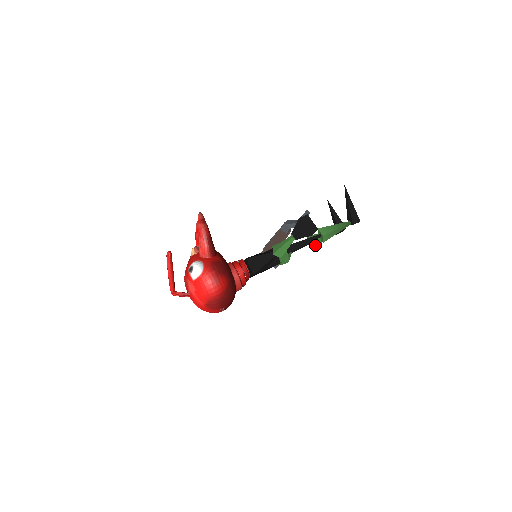
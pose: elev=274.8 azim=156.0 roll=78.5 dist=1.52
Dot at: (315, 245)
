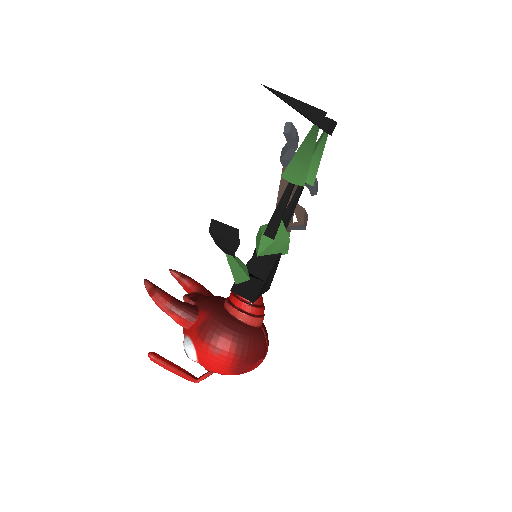
Dot at: (311, 181)
